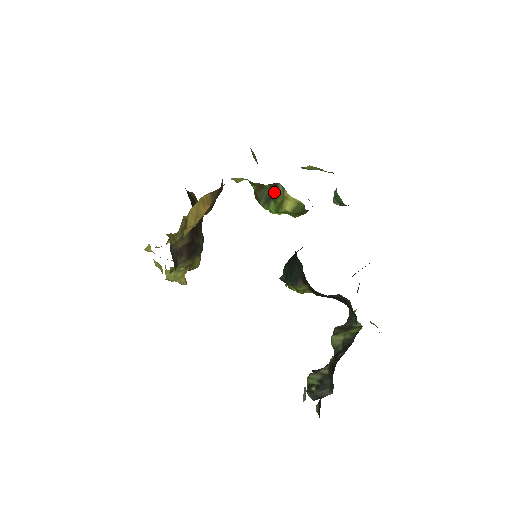
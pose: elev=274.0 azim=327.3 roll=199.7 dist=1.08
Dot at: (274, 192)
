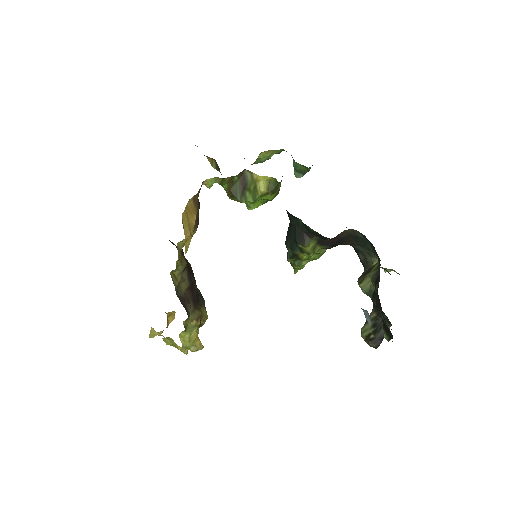
Dot at: (244, 181)
